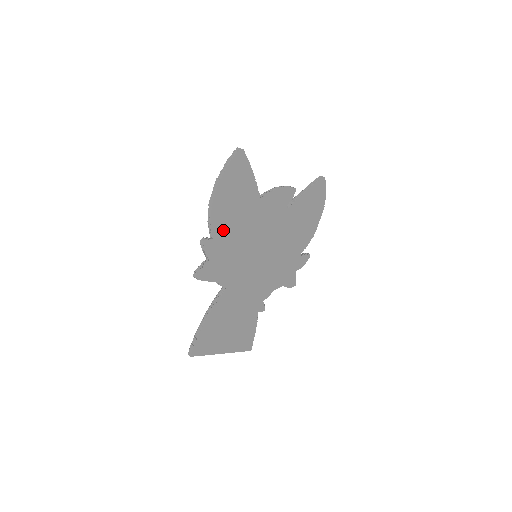
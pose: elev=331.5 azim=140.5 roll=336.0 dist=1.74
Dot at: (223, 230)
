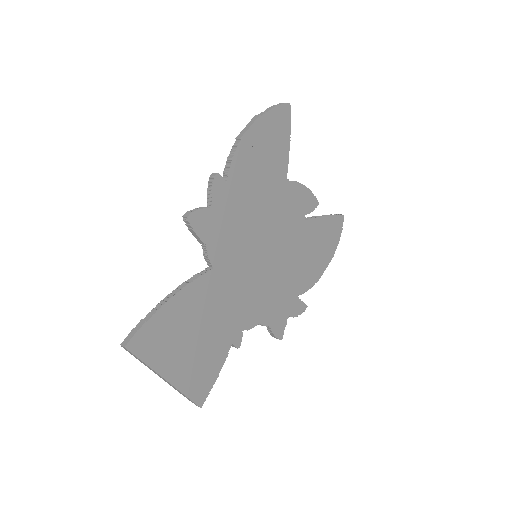
Dot at: (240, 181)
